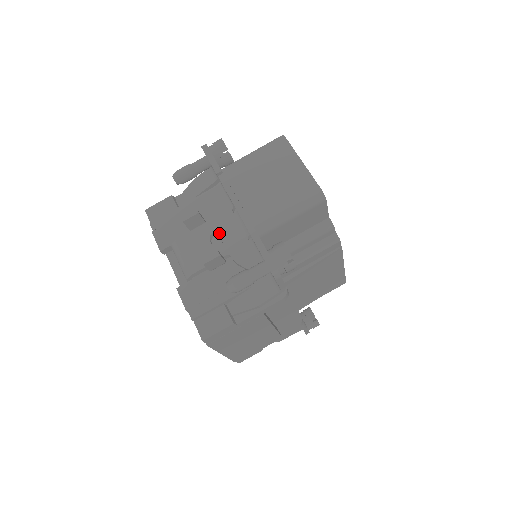
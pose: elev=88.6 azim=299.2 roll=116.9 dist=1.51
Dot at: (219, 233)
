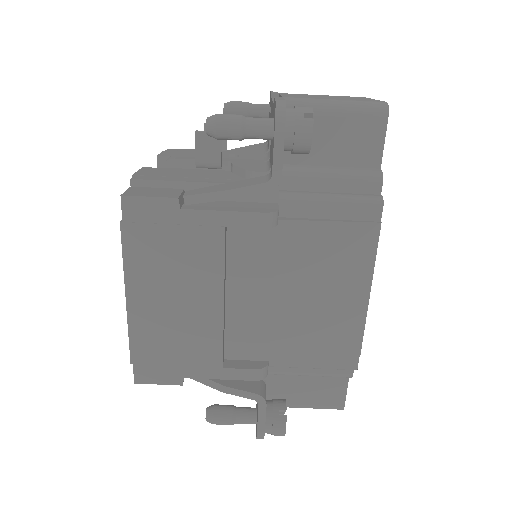
Dot at: occluded
